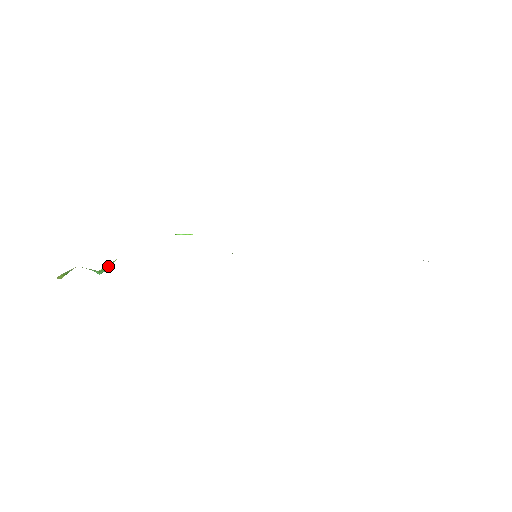
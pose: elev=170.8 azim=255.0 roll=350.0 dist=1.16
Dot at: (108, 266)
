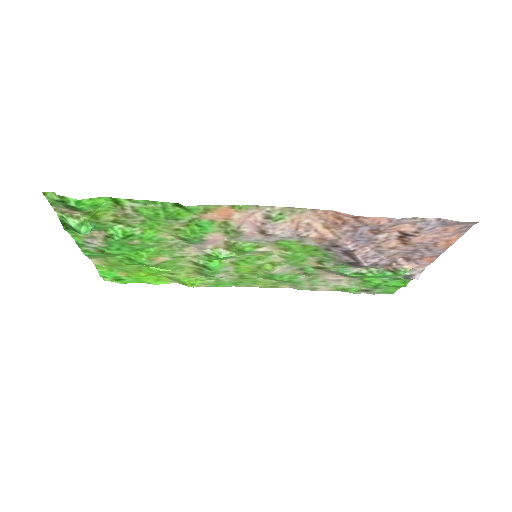
Dot at: (94, 227)
